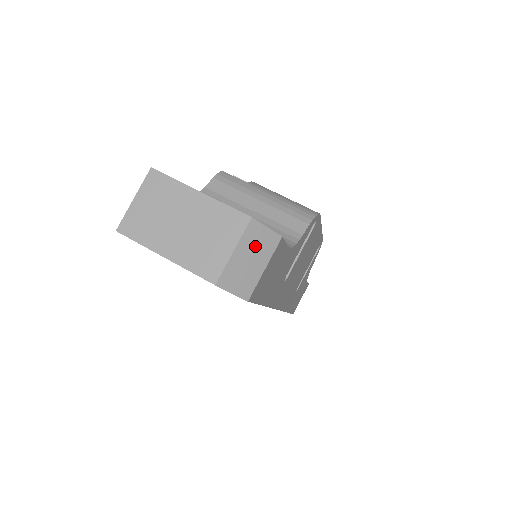
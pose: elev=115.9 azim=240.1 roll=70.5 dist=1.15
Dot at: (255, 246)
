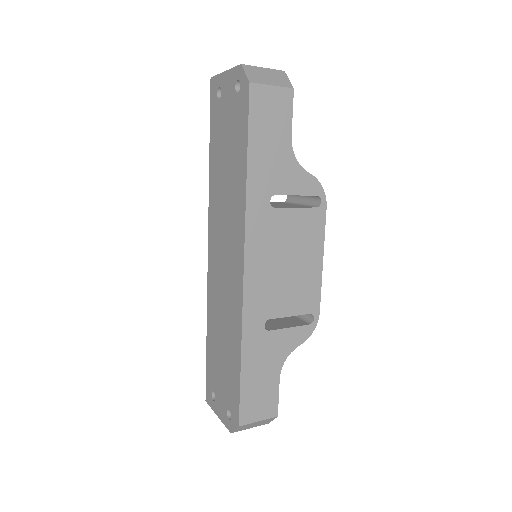
Dot at: (276, 77)
